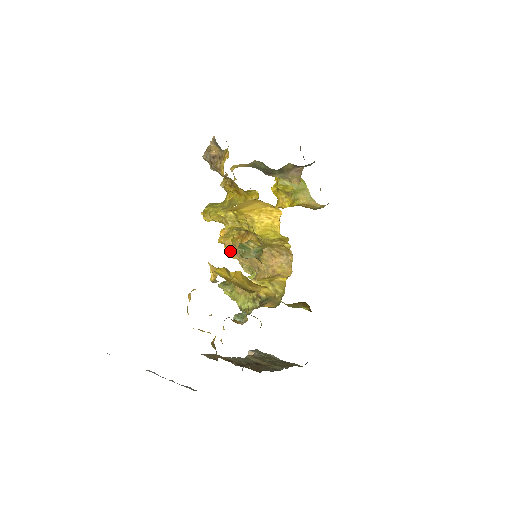
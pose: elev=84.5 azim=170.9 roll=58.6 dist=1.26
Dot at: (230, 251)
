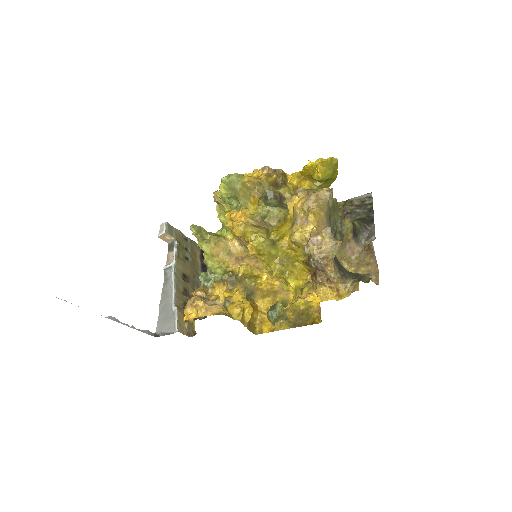
Dot at: occluded
